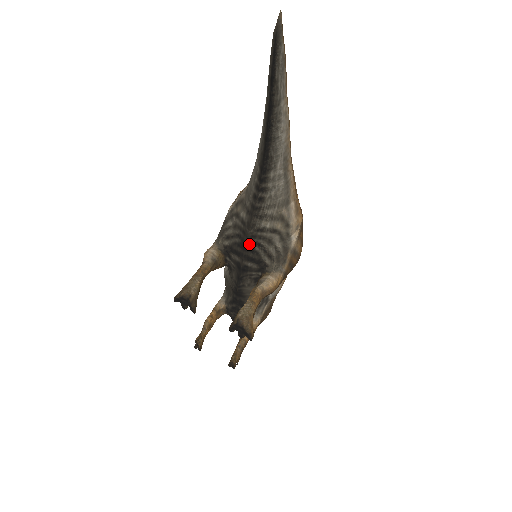
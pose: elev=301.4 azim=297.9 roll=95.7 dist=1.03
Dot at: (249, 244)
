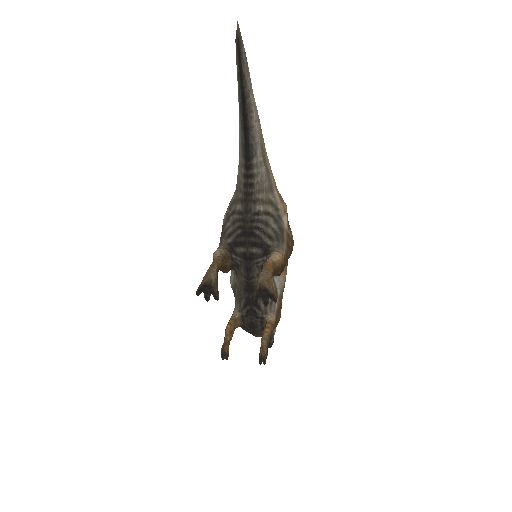
Dot at: (250, 229)
